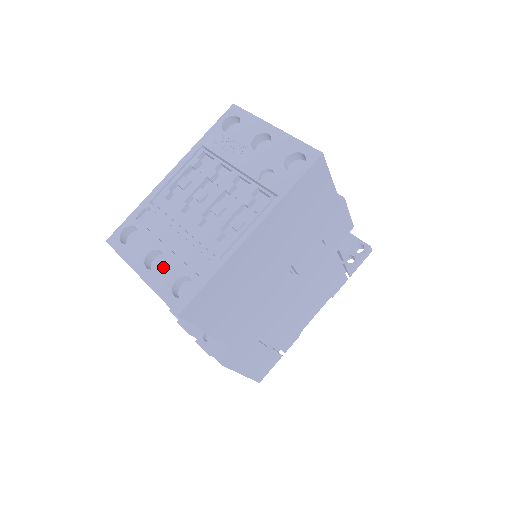
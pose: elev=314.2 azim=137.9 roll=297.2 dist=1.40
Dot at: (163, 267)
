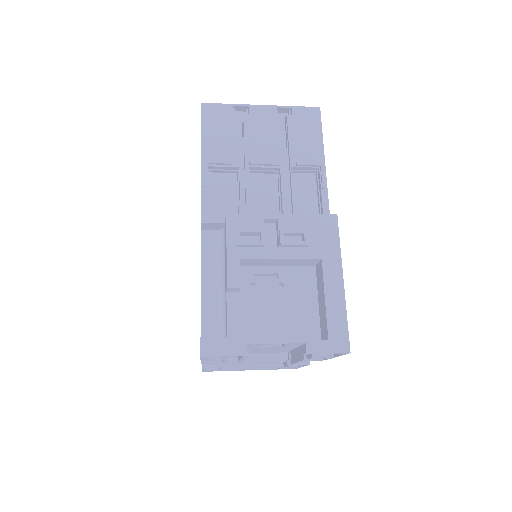
Dot at: occluded
